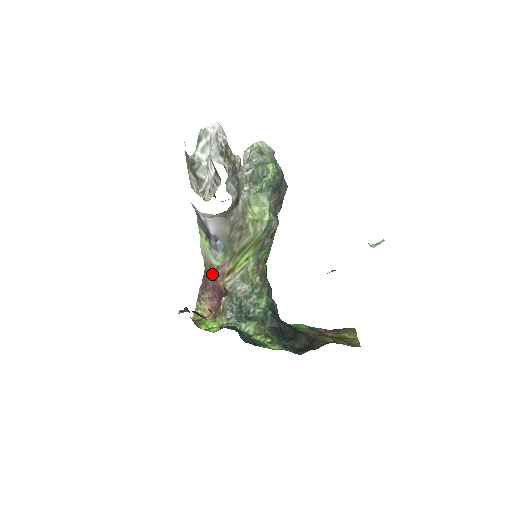
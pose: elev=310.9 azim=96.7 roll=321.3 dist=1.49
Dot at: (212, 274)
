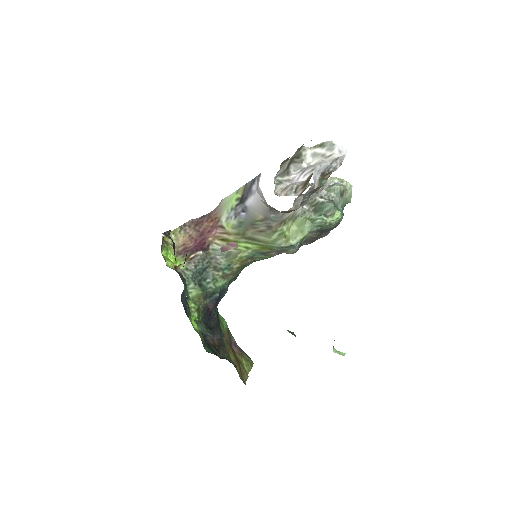
Dot at: (212, 224)
